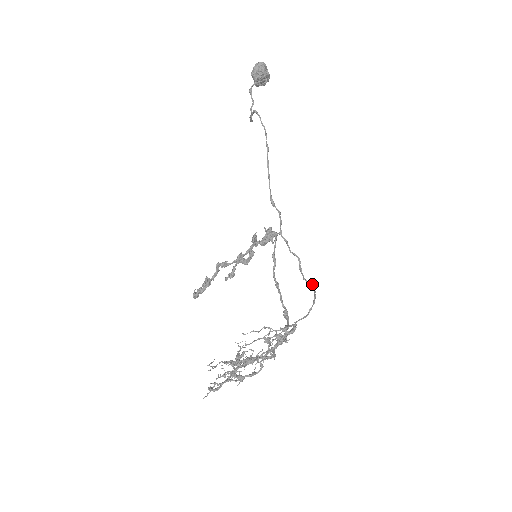
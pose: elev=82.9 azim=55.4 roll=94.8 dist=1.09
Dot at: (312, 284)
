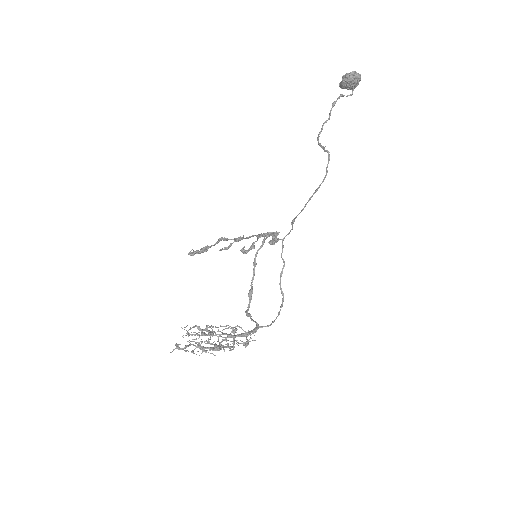
Dot at: occluded
